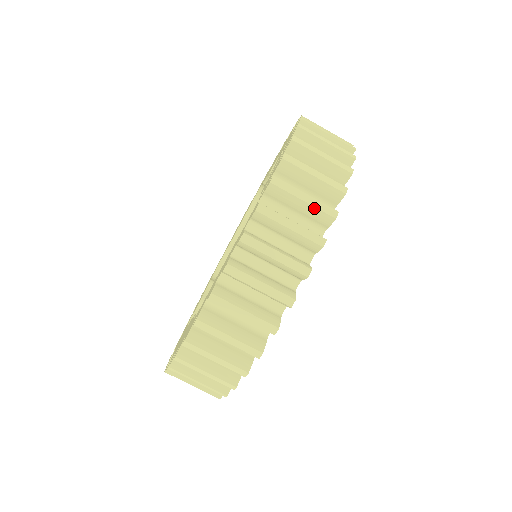
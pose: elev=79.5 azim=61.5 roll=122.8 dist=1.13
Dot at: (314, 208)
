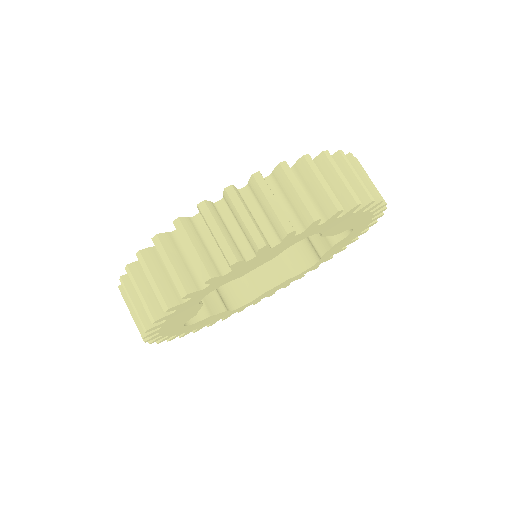
Dot at: occluded
